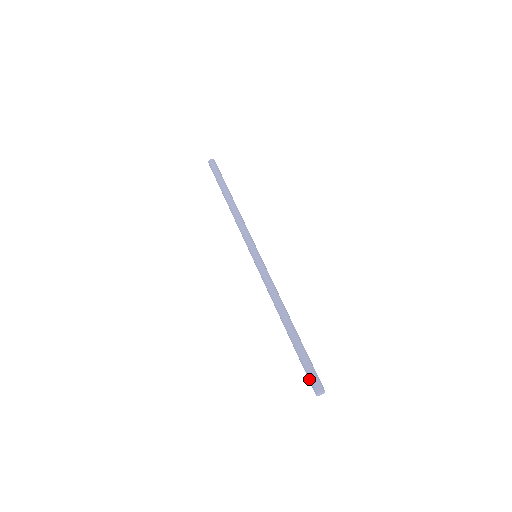
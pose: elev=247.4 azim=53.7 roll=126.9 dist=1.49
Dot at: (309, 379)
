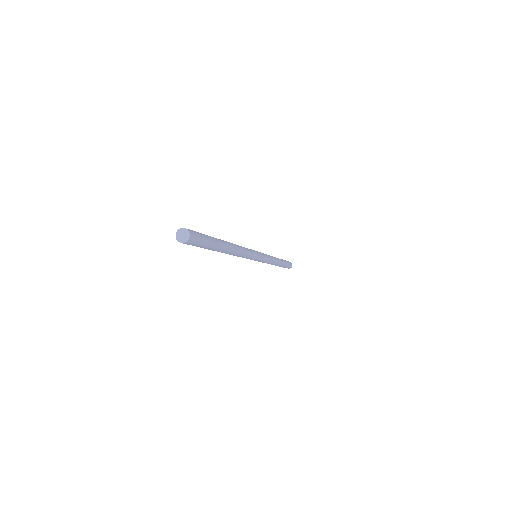
Dot at: occluded
